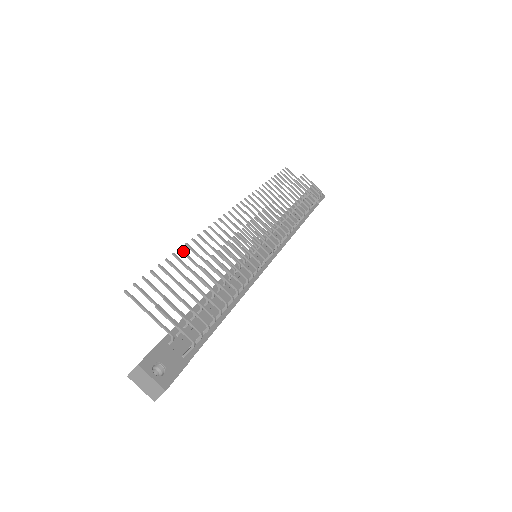
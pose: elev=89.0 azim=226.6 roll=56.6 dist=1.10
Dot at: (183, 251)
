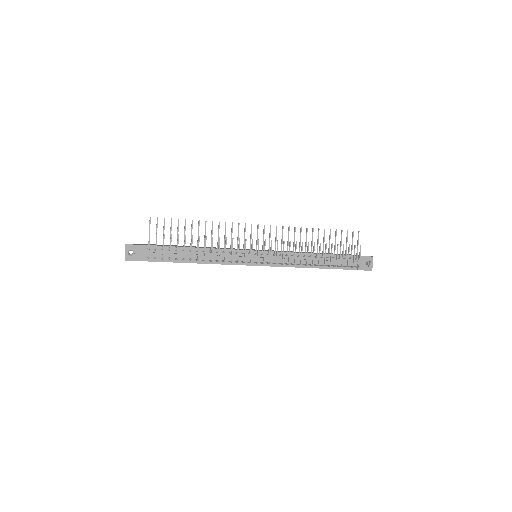
Dot at: (199, 223)
